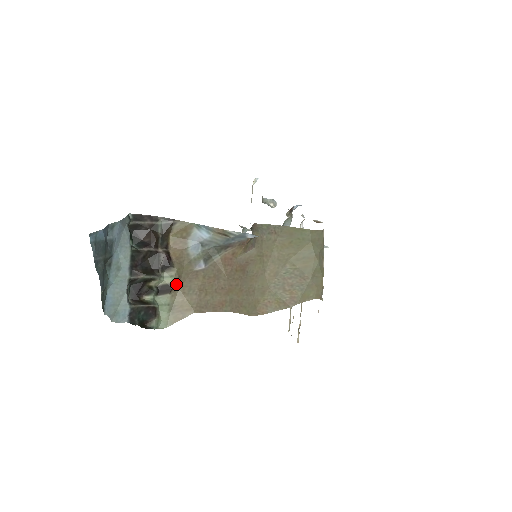
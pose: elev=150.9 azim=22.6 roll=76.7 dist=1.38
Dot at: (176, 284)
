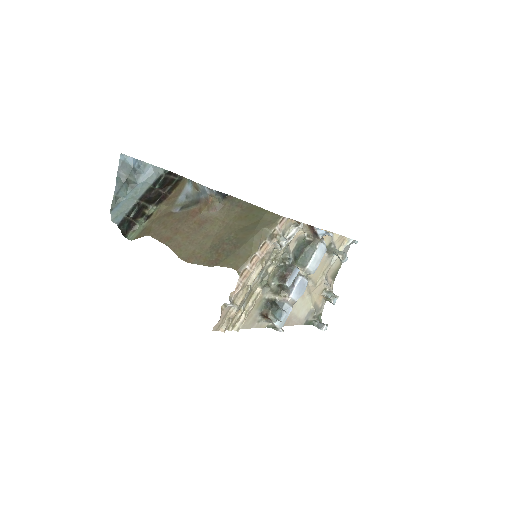
Dot at: (155, 215)
